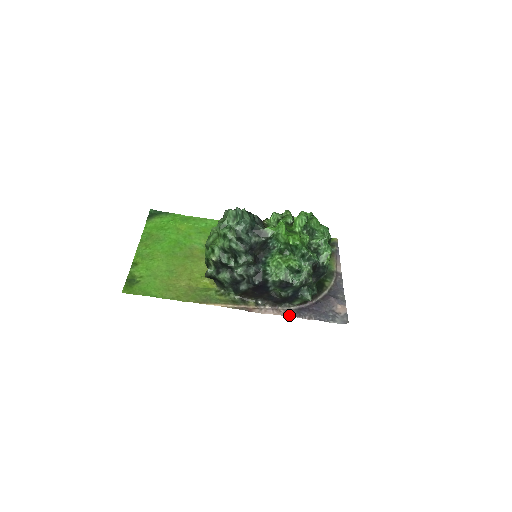
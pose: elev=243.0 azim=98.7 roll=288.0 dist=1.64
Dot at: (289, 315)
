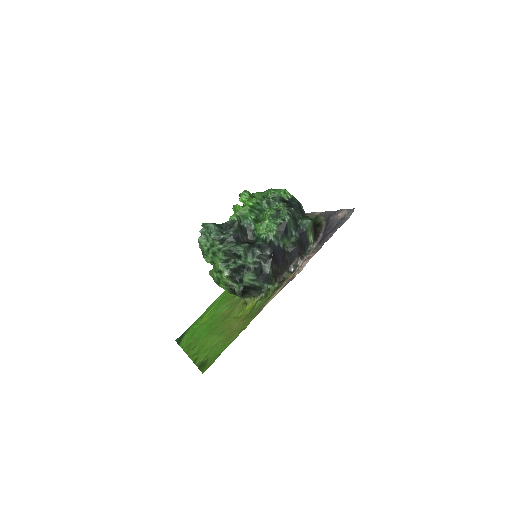
Dot at: (318, 250)
